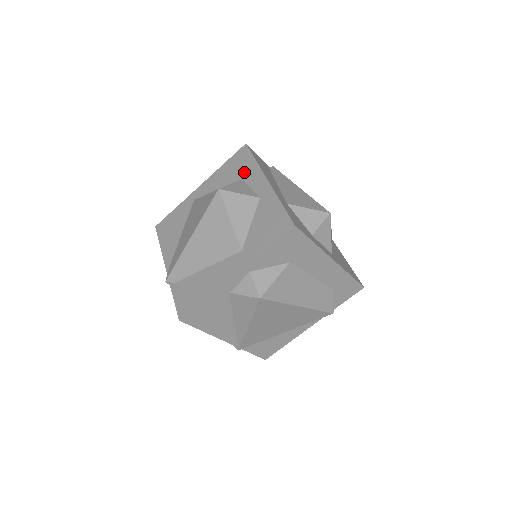
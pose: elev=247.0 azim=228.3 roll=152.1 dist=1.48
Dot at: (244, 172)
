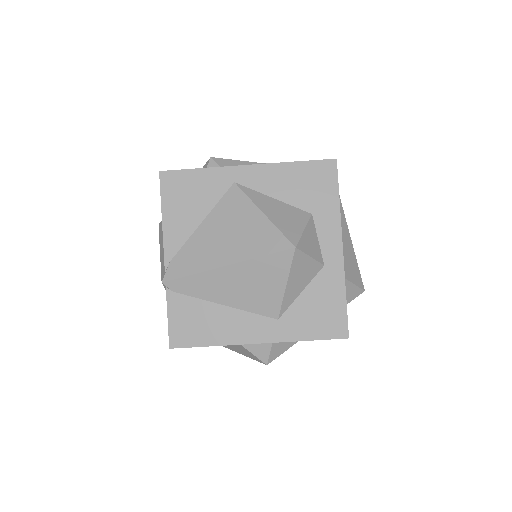
Dot at: (319, 206)
